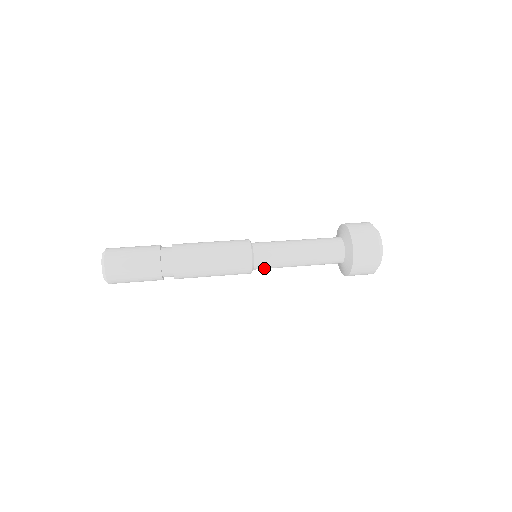
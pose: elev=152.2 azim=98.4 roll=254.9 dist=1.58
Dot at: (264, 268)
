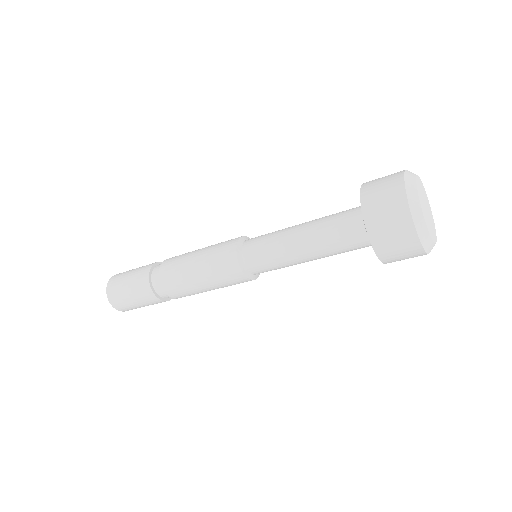
Dot at: (261, 268)
